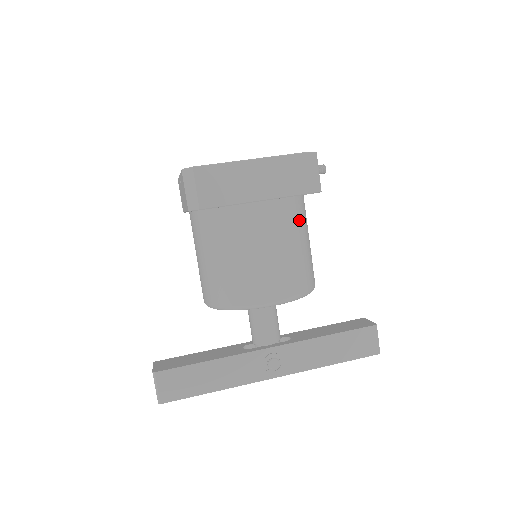
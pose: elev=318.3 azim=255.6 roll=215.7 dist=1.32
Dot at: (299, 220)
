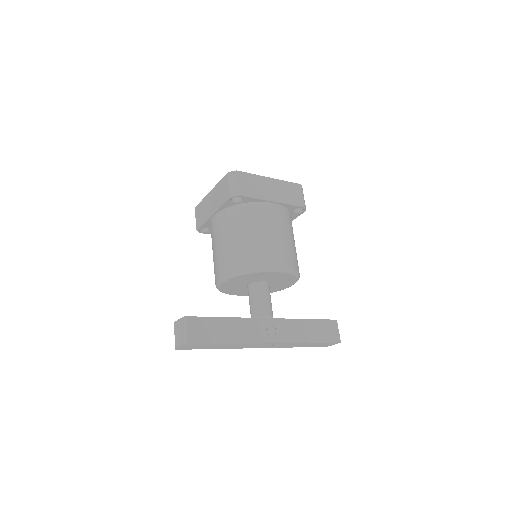
Dot at: occluded
